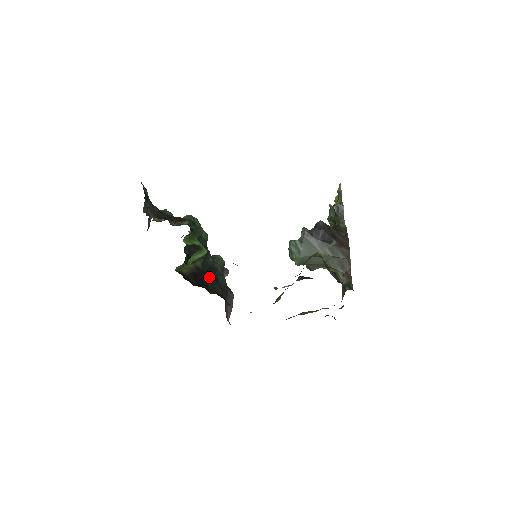
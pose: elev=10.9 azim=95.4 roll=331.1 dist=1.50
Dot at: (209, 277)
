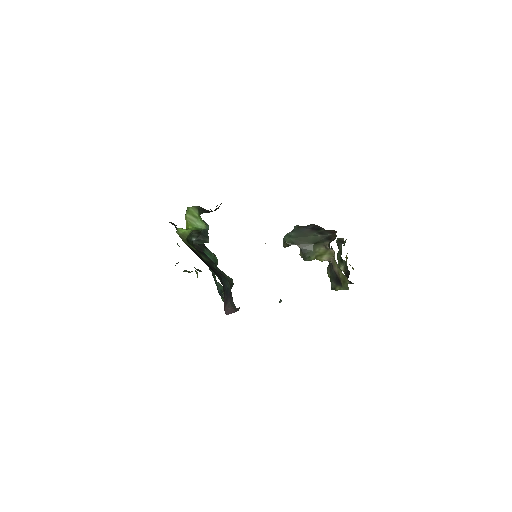
Dot at: (211, 268)
